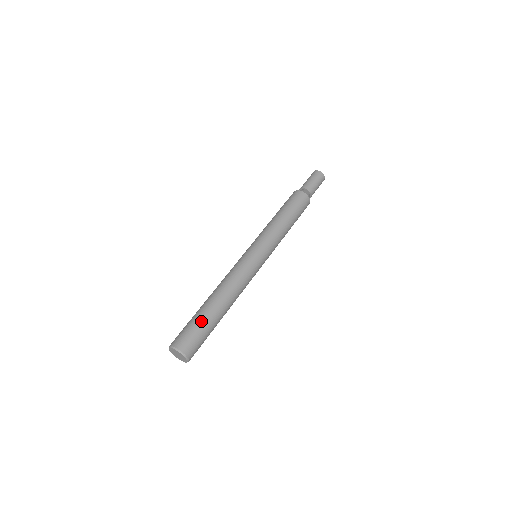
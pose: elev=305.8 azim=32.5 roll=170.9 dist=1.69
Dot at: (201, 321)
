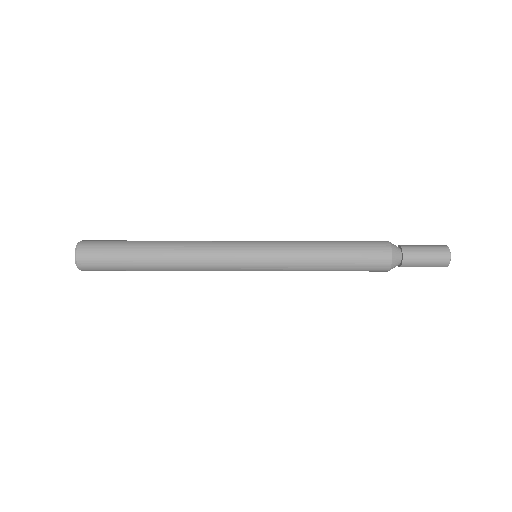
Dot at: (124, 242)
